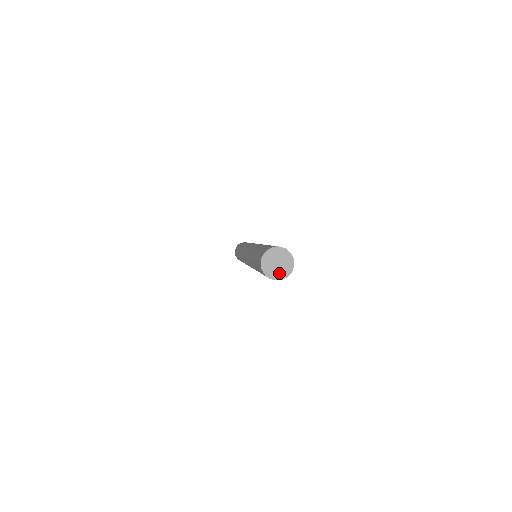
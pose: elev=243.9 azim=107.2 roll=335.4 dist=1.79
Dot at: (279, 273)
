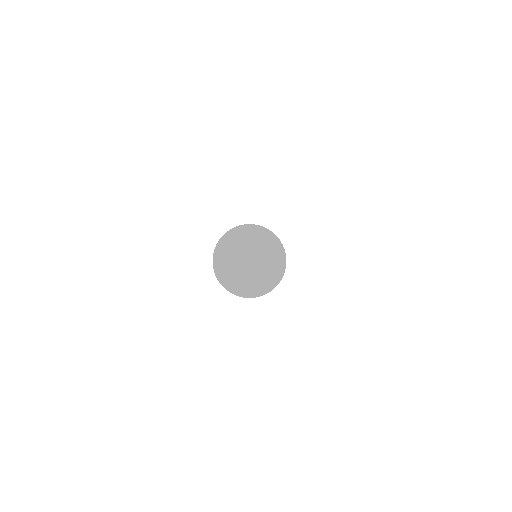
Dot at: (257, 281)
